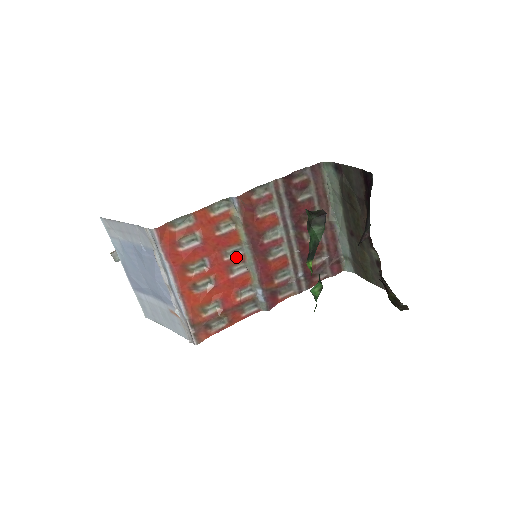
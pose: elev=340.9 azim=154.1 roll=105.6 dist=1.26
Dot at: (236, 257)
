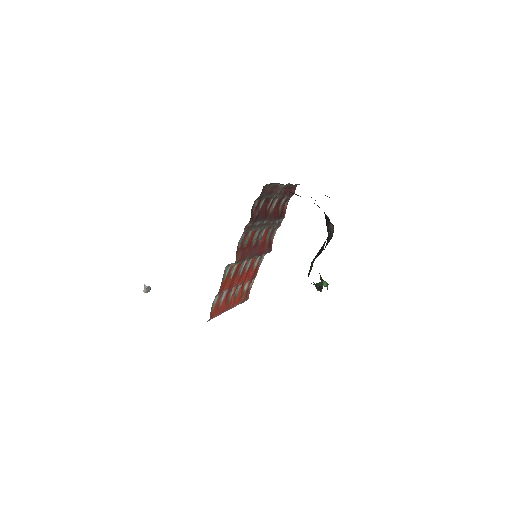
Dot at: (244, 265)
